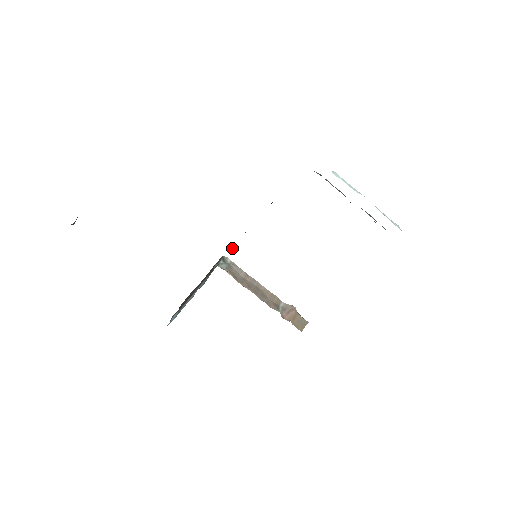
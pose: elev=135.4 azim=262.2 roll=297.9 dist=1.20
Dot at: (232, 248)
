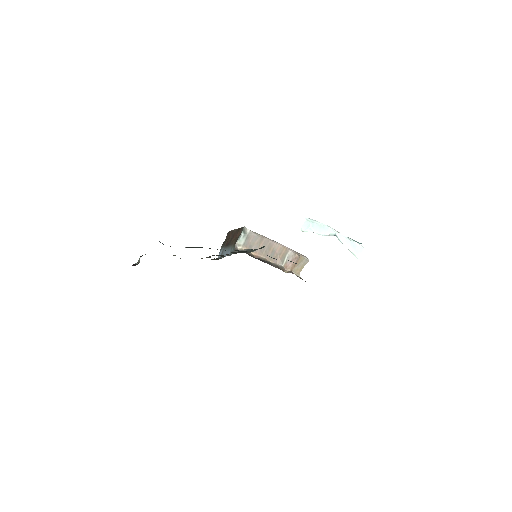
Dot at: occluded
